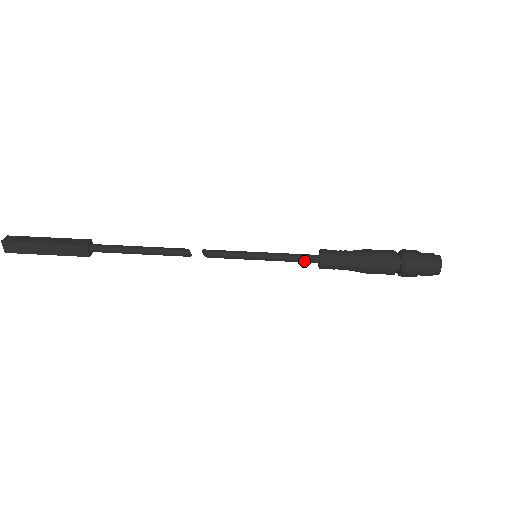
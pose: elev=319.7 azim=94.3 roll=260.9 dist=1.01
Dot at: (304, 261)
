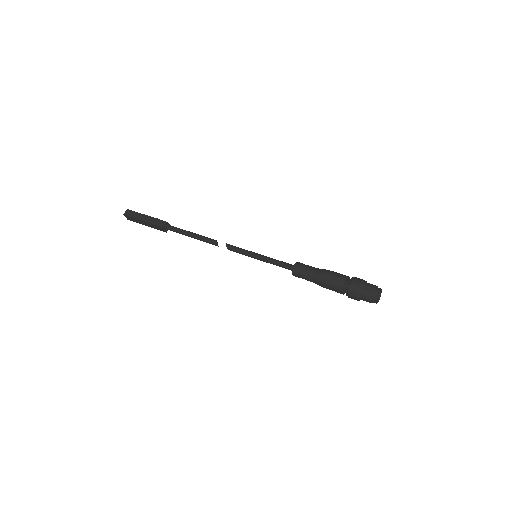
Dot at: occluded
